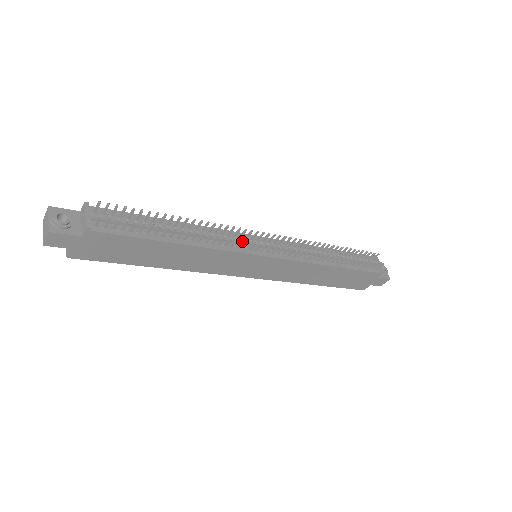
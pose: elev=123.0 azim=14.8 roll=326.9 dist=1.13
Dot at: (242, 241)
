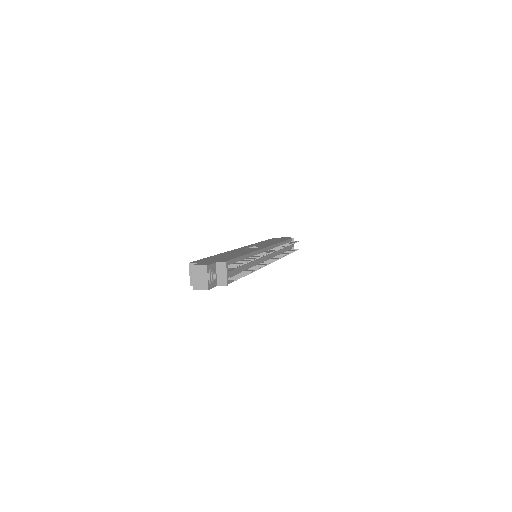
Dot at: (268, 264)
